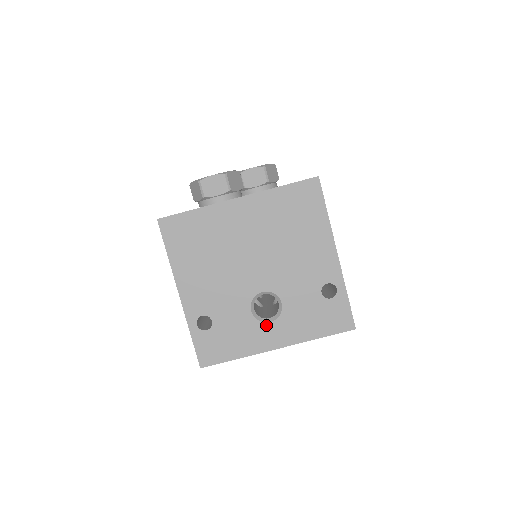
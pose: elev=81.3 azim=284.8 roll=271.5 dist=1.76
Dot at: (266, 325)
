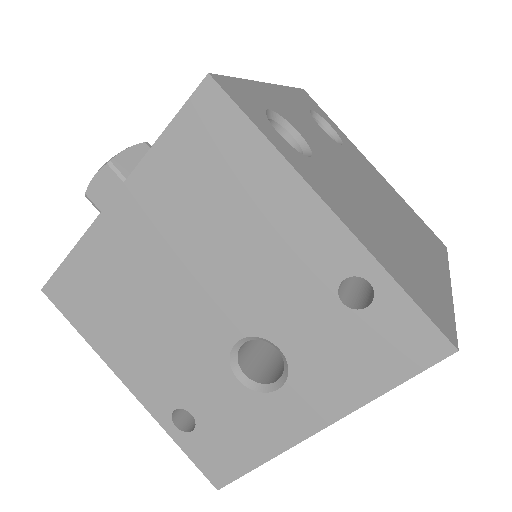
Dot at: (275, 396)
